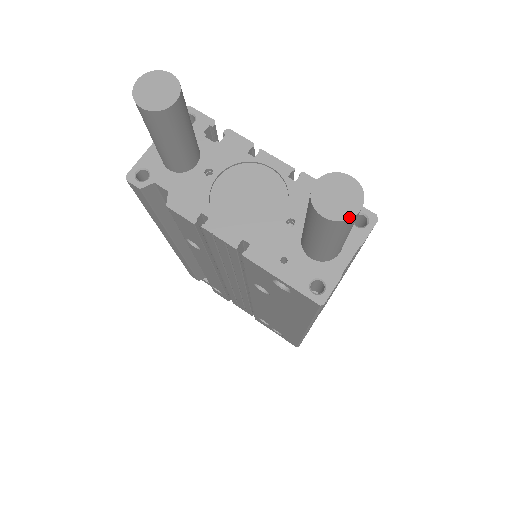
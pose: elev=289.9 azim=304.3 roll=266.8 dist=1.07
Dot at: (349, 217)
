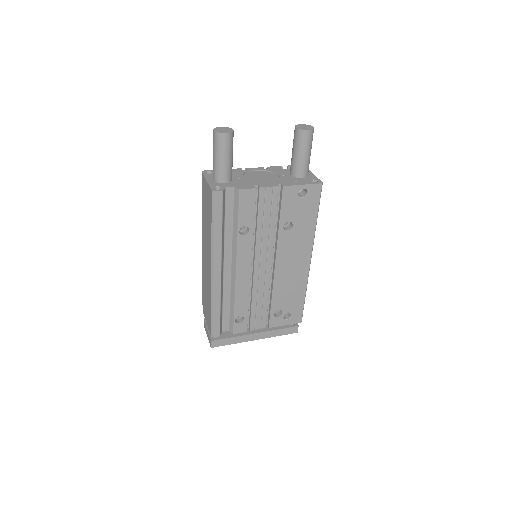
Dot at: (313, 128)
